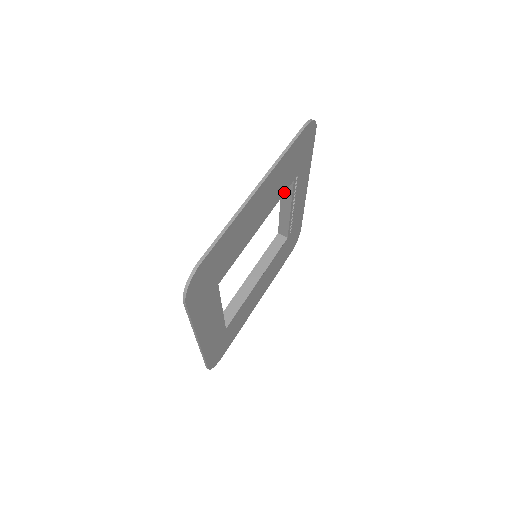
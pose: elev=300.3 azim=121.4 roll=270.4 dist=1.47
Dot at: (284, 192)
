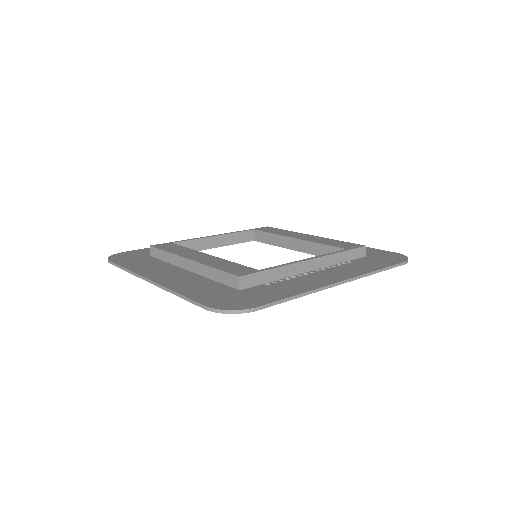
Dot at: occluded
